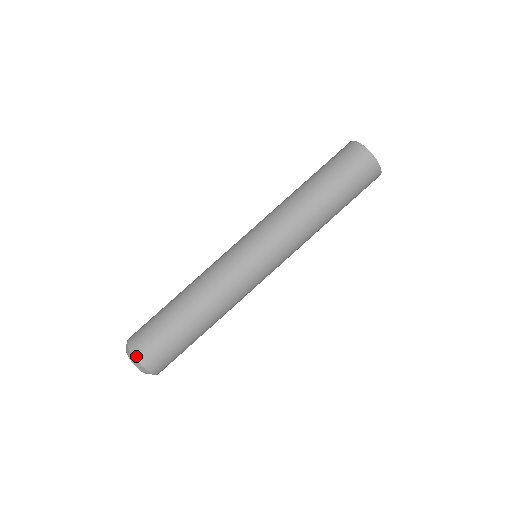
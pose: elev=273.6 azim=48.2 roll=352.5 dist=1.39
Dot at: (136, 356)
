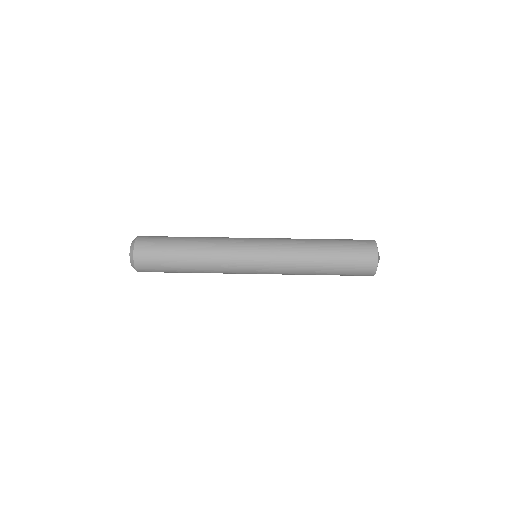
Dot at: (136, 245)
